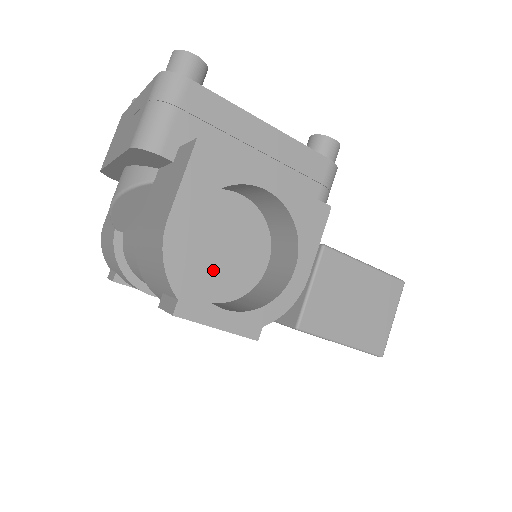
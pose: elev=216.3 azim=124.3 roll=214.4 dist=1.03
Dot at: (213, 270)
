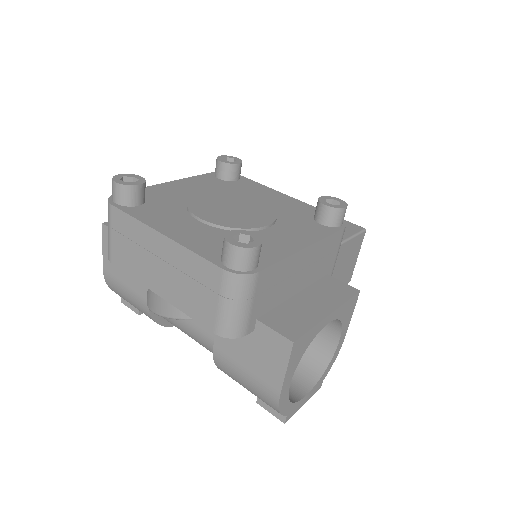
Dot at: occluded
